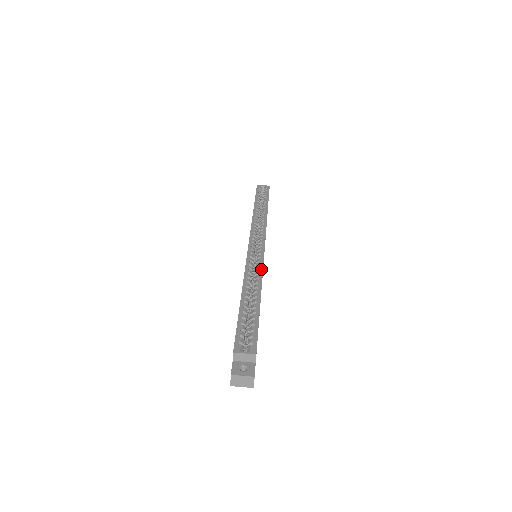
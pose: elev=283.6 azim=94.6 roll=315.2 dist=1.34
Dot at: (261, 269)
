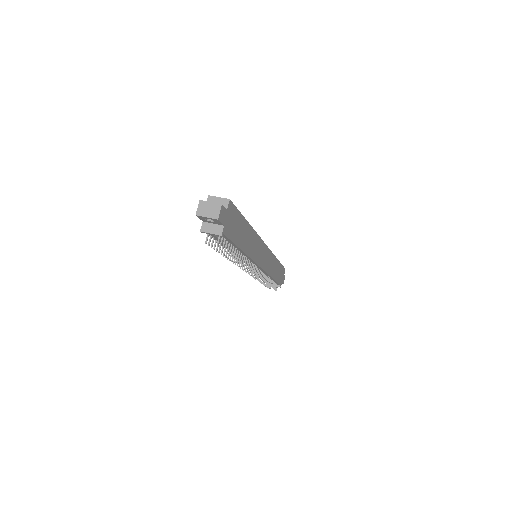
Dot at: (257, 234)
